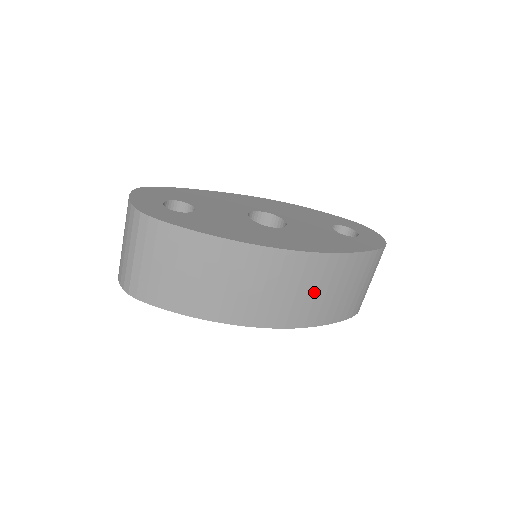
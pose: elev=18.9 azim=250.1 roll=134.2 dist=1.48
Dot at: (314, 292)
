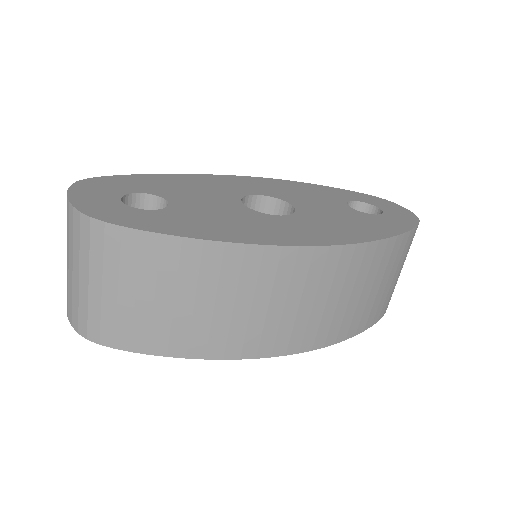
Dot at: (347, 297)
